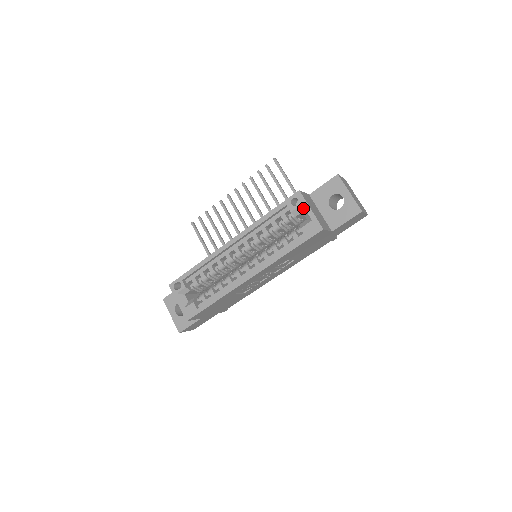
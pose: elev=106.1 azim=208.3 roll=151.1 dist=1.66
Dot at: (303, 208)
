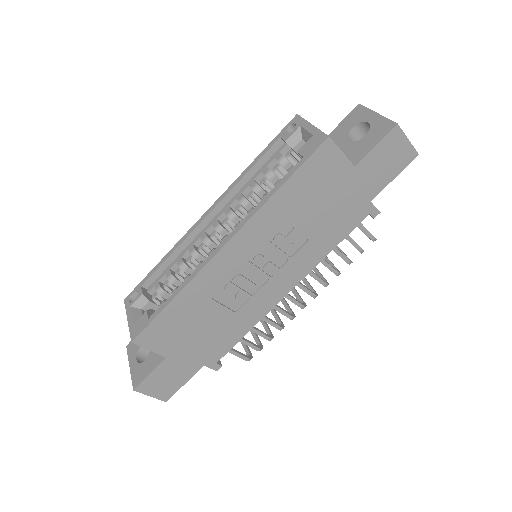
Dot at: (302, 130)
